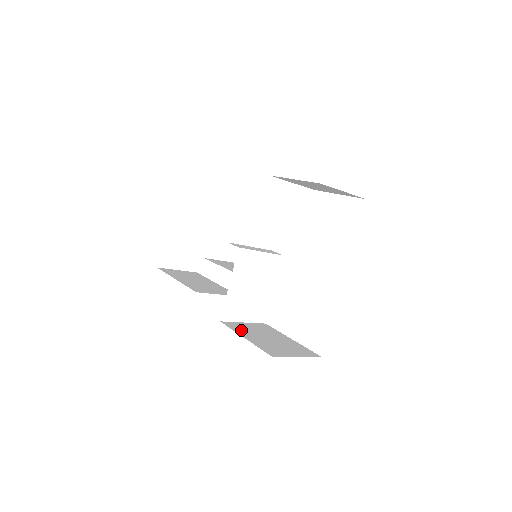
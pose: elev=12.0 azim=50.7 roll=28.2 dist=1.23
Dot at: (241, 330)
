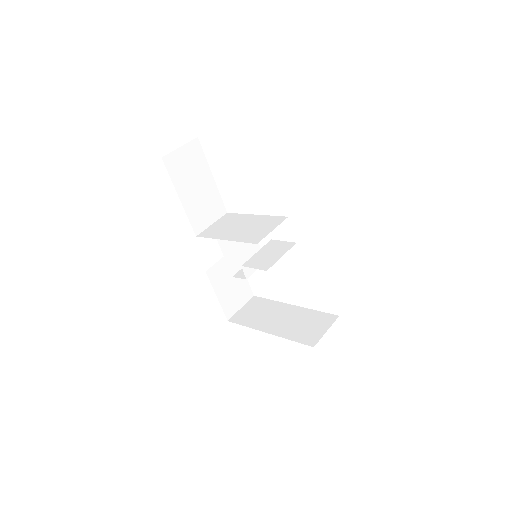
Dot at: (217, 282)
